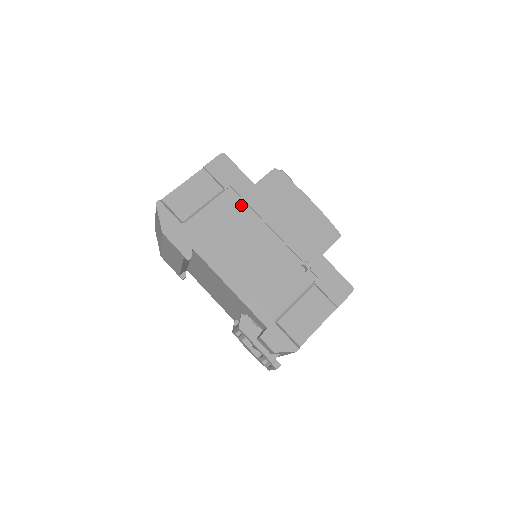
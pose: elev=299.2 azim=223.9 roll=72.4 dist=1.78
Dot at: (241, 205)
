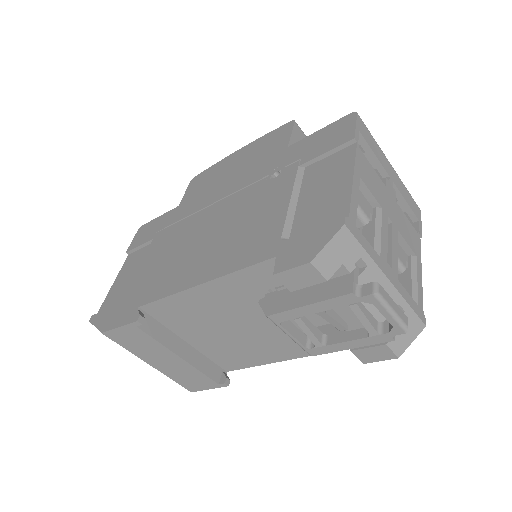
Dot at: (173, 228)
